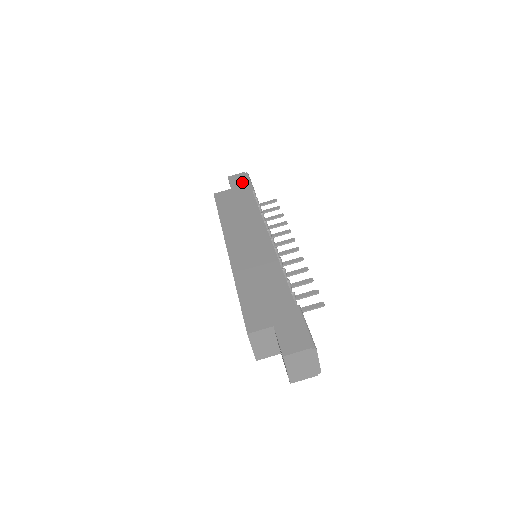
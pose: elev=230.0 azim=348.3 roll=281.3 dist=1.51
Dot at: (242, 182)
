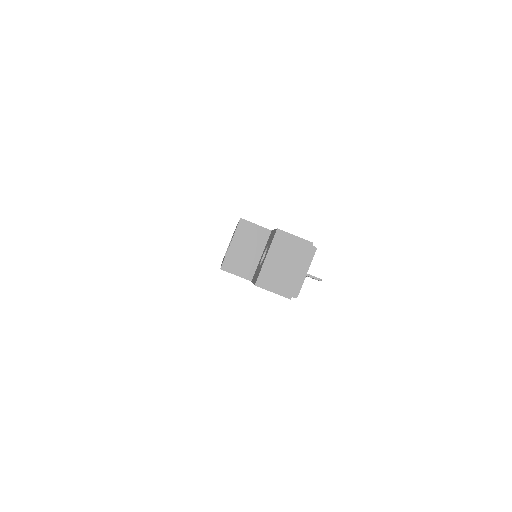
Dot at: occluded
